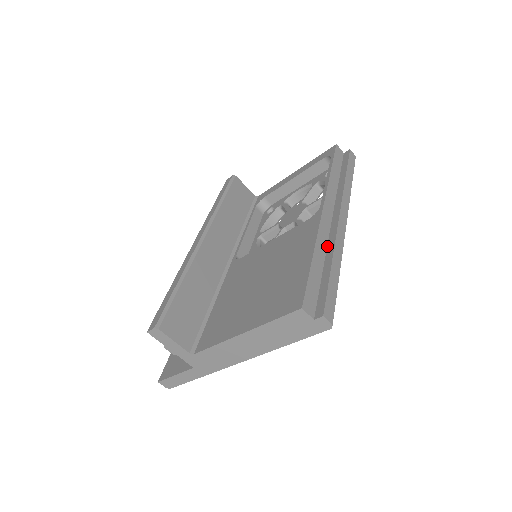
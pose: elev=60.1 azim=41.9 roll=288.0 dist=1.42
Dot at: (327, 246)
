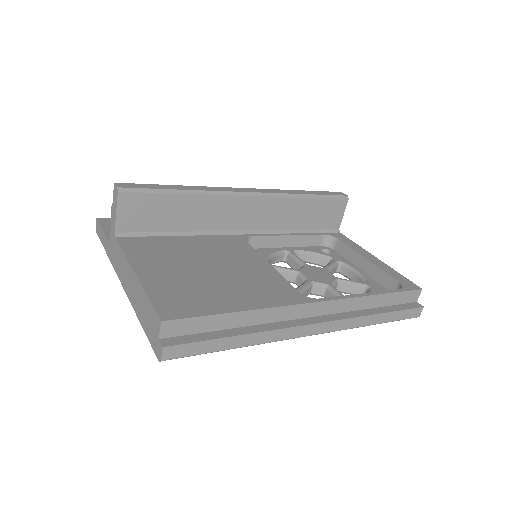
Dot at: (268, 323)
